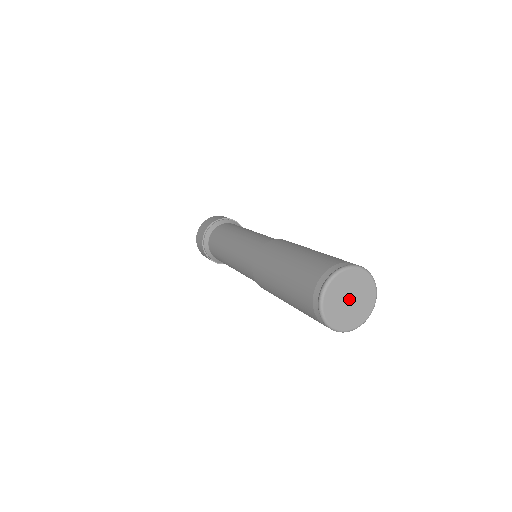
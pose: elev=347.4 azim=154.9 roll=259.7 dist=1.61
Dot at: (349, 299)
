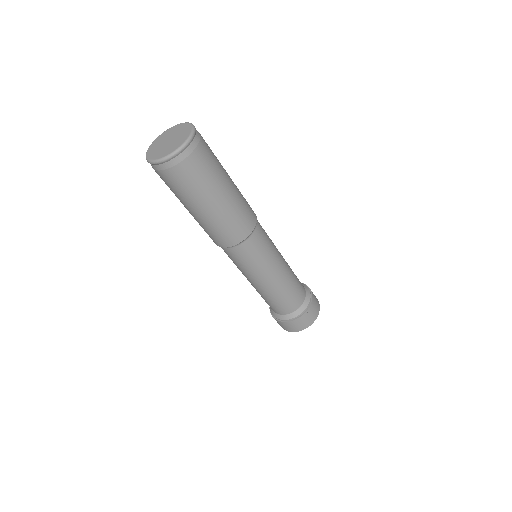
Dot at: (168, 142)
